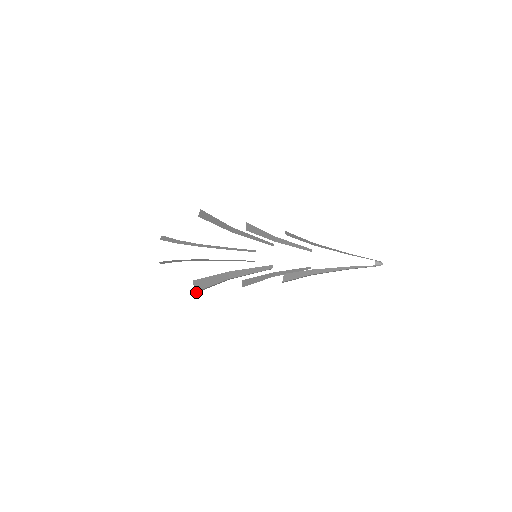
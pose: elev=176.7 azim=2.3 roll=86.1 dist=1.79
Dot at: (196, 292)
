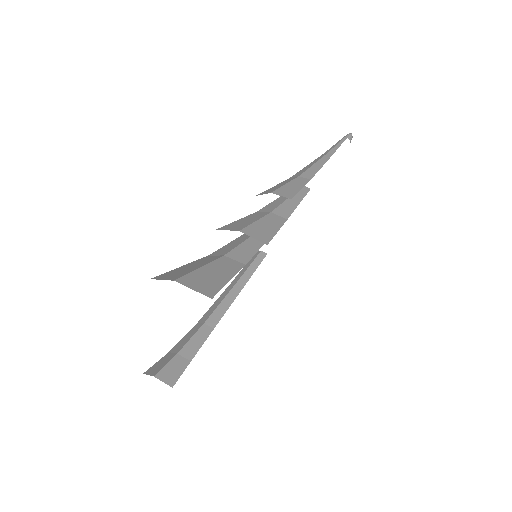
Dot at: occluded
